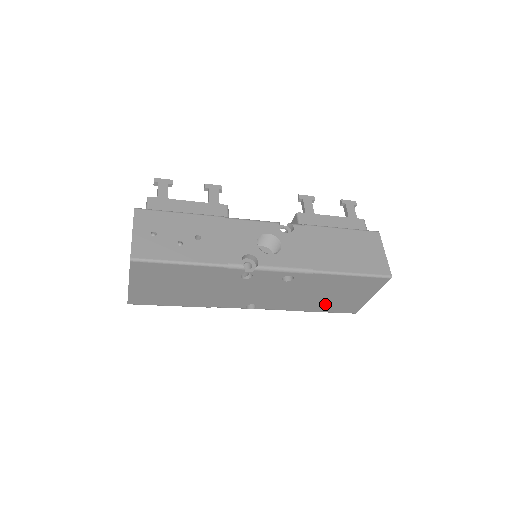
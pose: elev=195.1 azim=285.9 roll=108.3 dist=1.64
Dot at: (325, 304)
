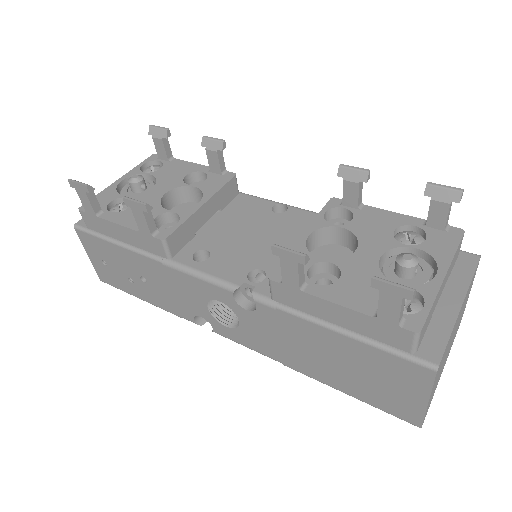
Dot at: occluded
